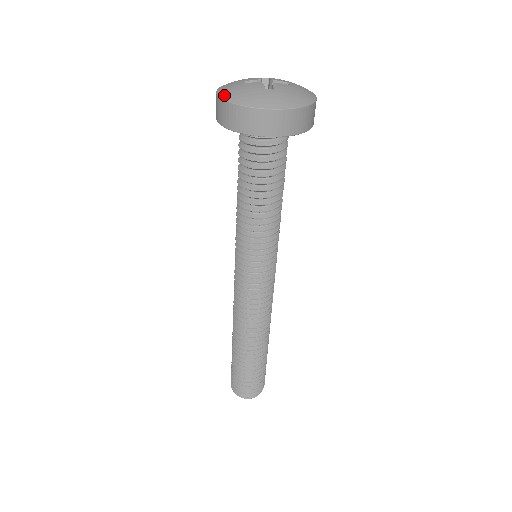
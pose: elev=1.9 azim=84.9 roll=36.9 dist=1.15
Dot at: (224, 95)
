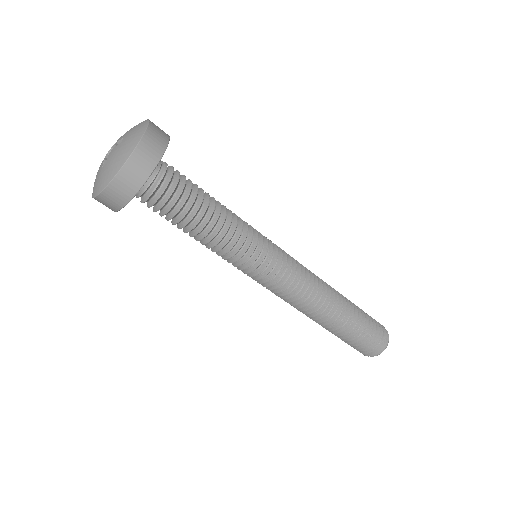
Dot at: occluded
